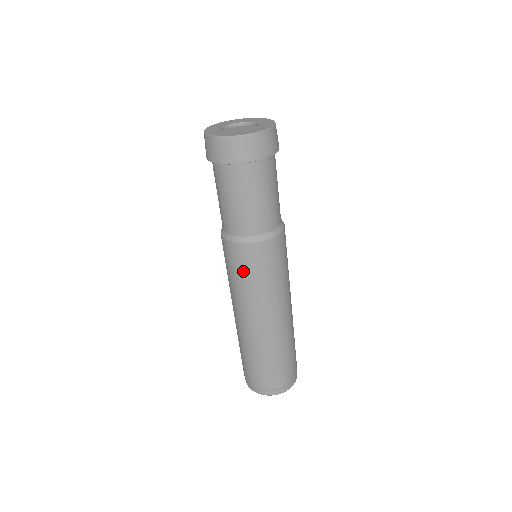
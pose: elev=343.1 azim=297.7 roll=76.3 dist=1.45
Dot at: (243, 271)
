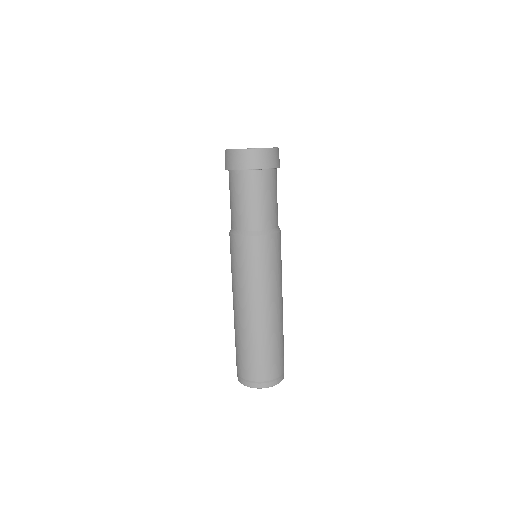
Dot at: (256, 261)
